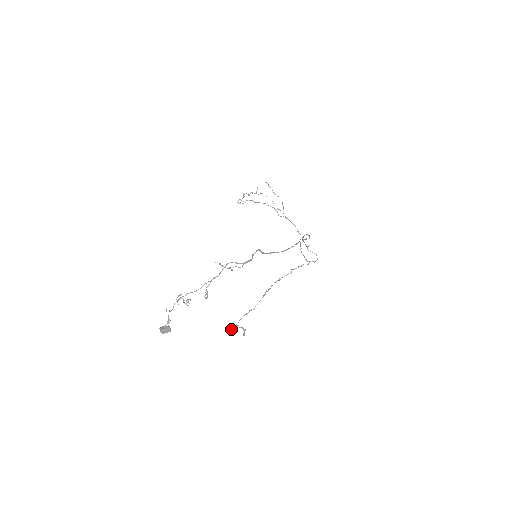
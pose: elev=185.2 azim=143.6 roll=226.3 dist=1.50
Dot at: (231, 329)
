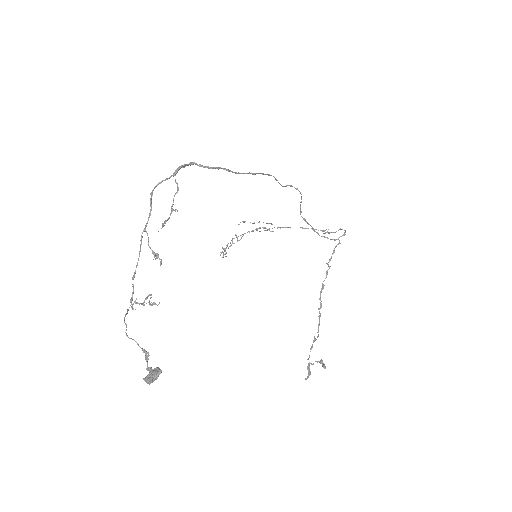
Dot at: (306, 378)
